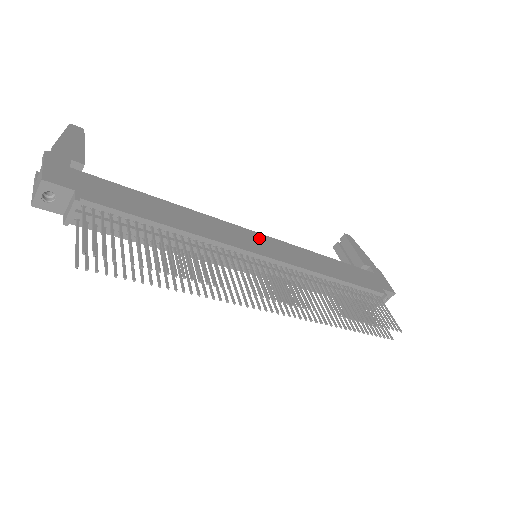
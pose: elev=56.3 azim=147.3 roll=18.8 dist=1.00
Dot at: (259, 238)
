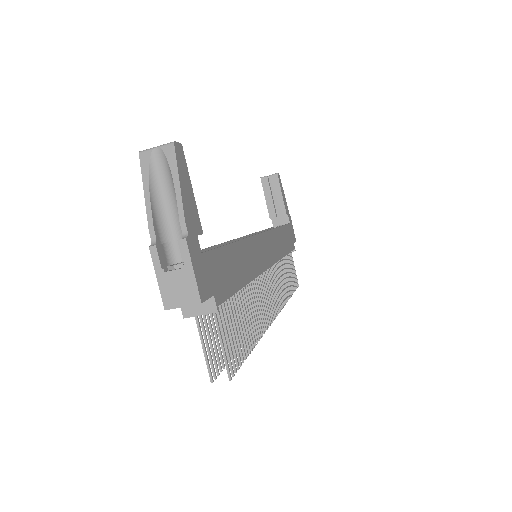
Dot at: (265, 241)
